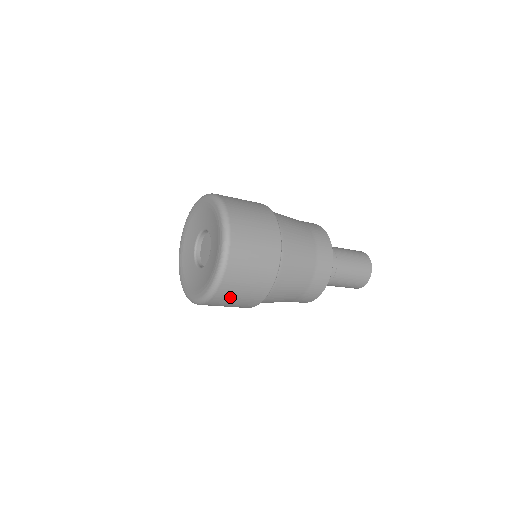
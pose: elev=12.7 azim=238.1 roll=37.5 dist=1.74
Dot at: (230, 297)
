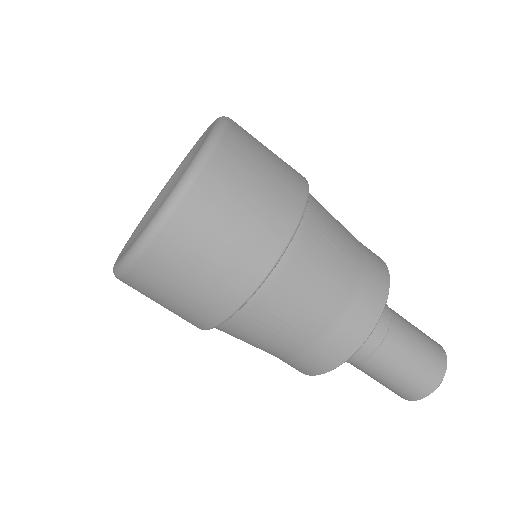
Dot at: (179, 265)
